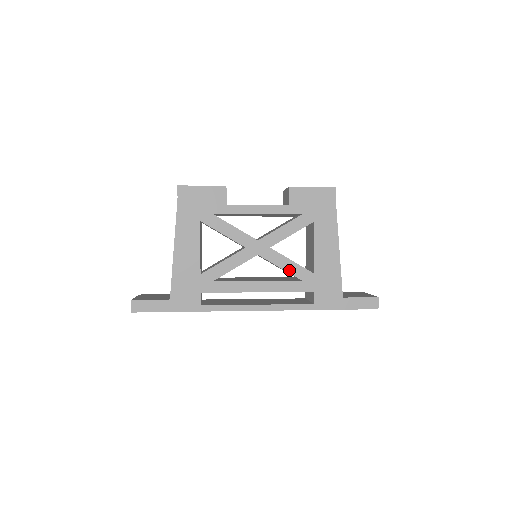
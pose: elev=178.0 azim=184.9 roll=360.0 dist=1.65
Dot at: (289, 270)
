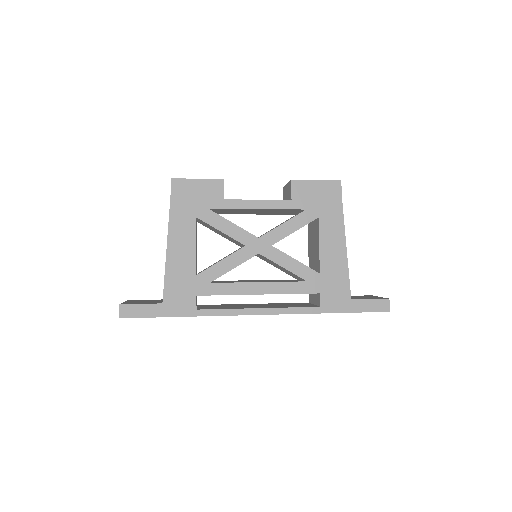
Dot at: (293, 270)
